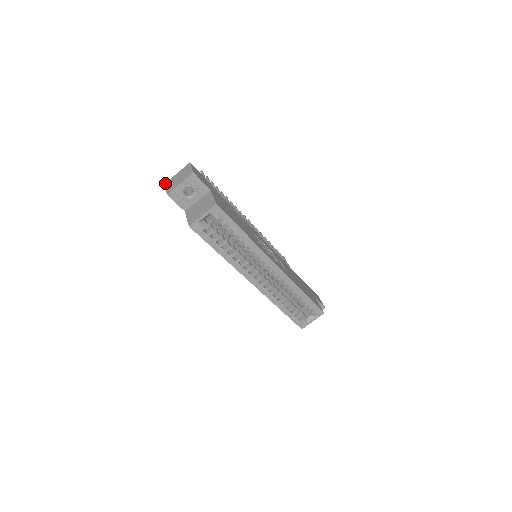
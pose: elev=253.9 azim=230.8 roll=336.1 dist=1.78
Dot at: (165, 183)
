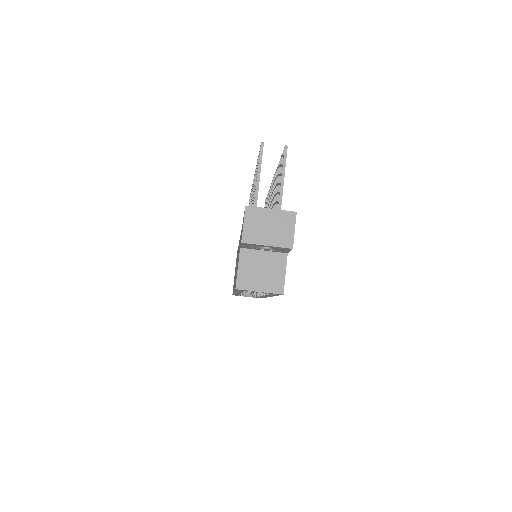
Dot at: (247, 206)
